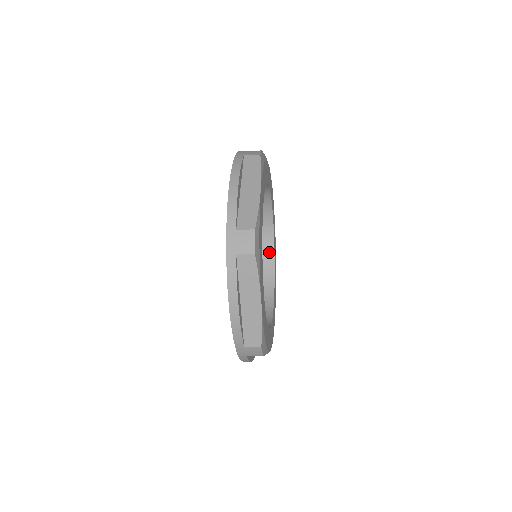
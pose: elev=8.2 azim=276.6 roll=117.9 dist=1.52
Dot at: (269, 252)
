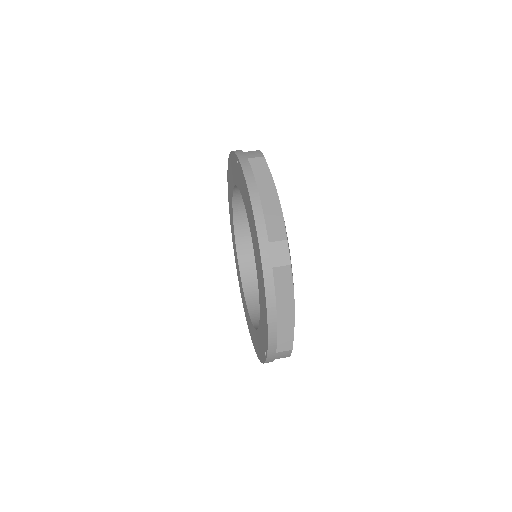
Dot at: occluded
